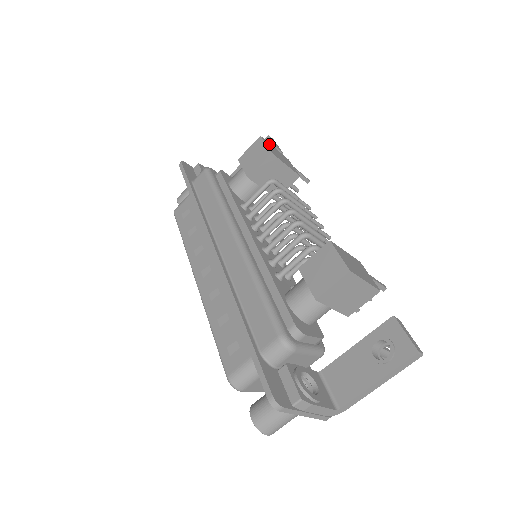
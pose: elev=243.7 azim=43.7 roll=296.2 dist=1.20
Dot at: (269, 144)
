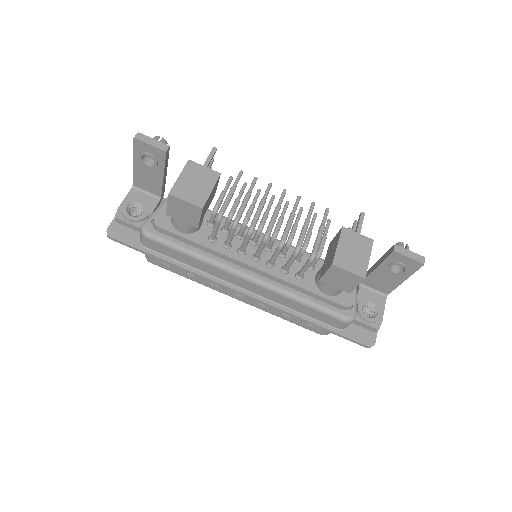
Dot at: (178, 187)
